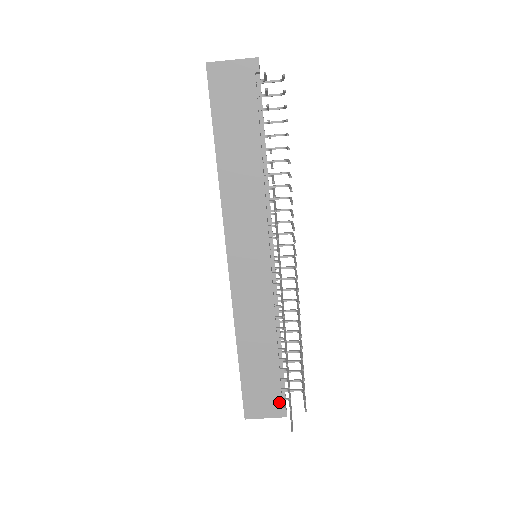
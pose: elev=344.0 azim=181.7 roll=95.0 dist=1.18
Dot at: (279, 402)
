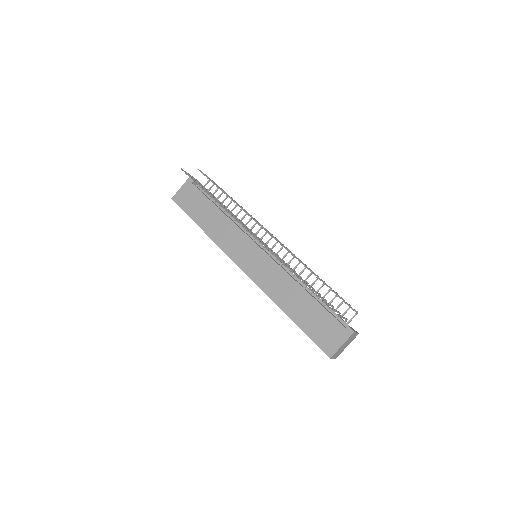
Dot at: (339, 326)
